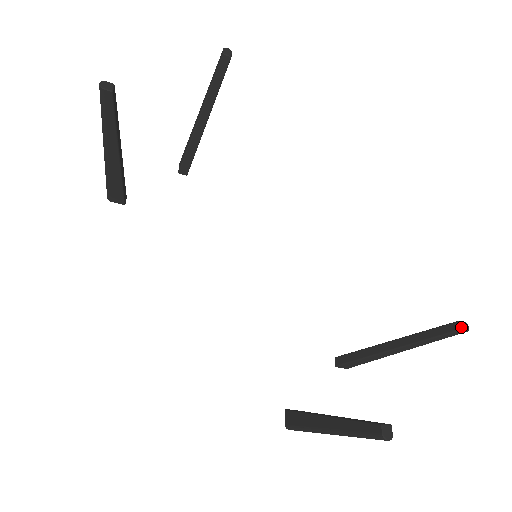
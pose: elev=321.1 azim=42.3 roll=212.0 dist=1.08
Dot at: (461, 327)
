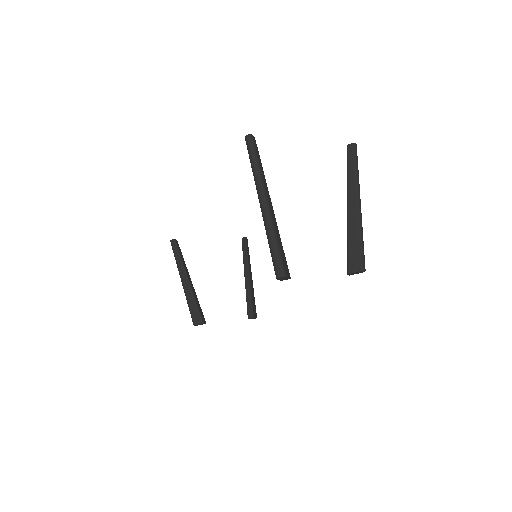
Dot at: (348, 146)
